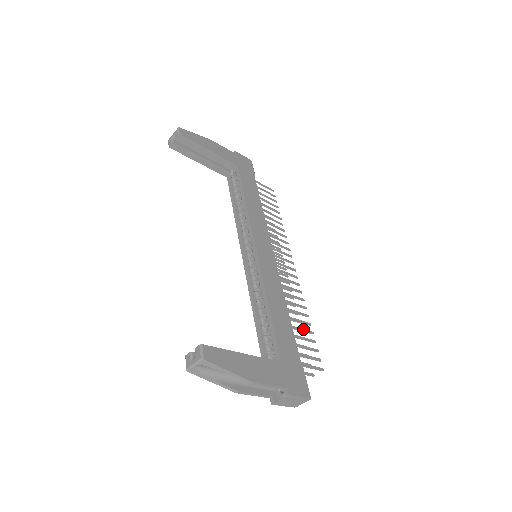
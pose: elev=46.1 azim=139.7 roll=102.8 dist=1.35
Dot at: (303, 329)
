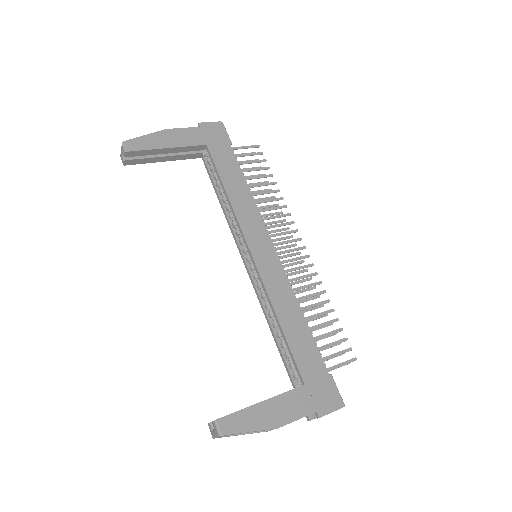
Dot at: (325, 322)
